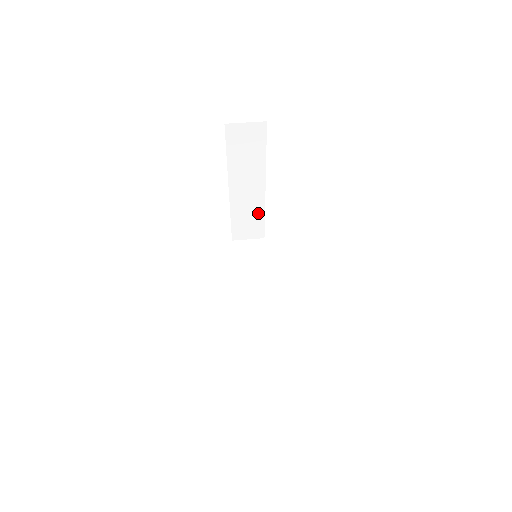
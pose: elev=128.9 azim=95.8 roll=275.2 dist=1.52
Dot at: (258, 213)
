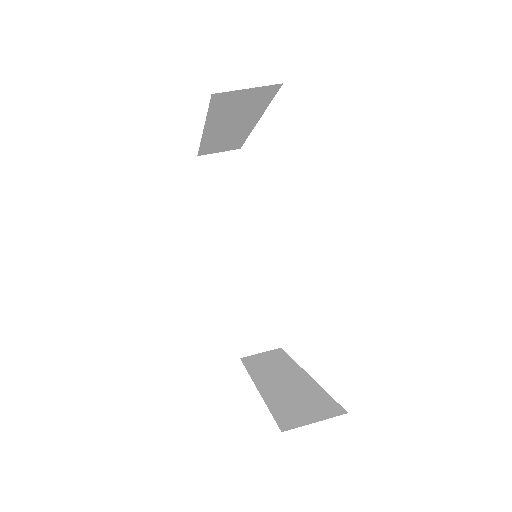
Dot at: (238, 138)
